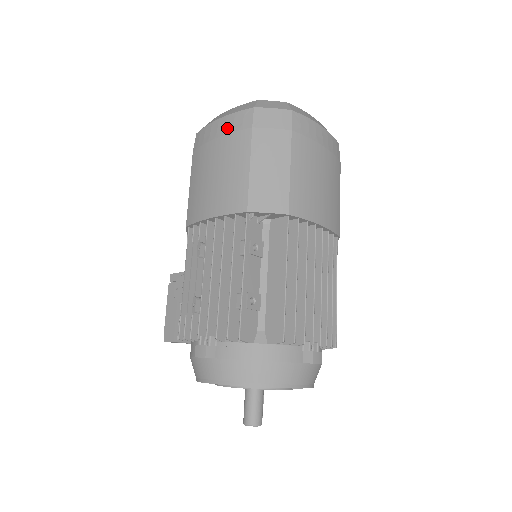
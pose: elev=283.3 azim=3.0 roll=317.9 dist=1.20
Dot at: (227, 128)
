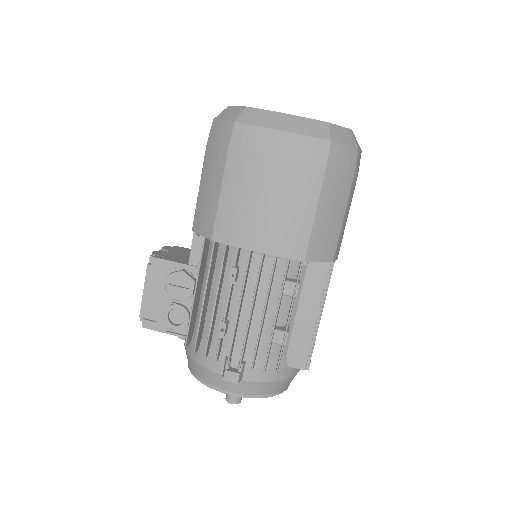
Dot at: (294, 153)
